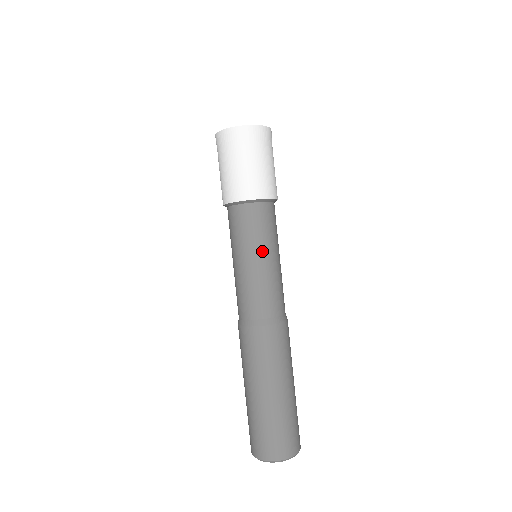
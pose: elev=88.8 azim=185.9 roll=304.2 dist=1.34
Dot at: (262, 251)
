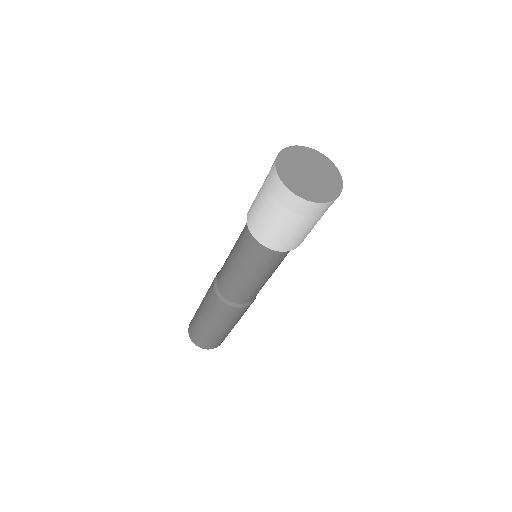
Dot at: (273, 272)
